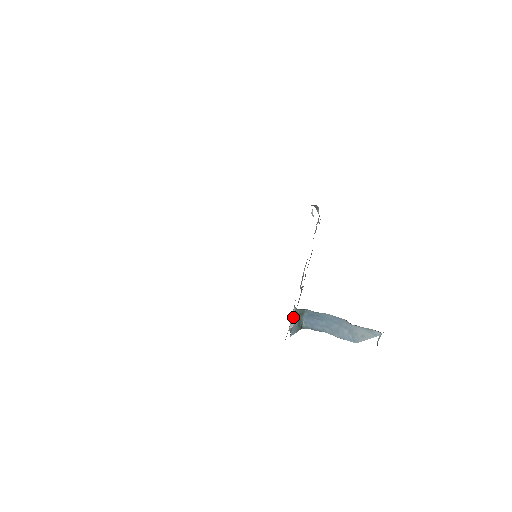
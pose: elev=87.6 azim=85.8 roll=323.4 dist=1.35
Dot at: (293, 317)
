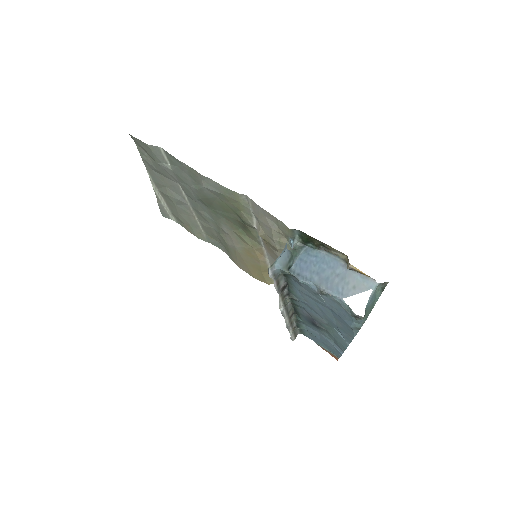
Dot at: occluded
